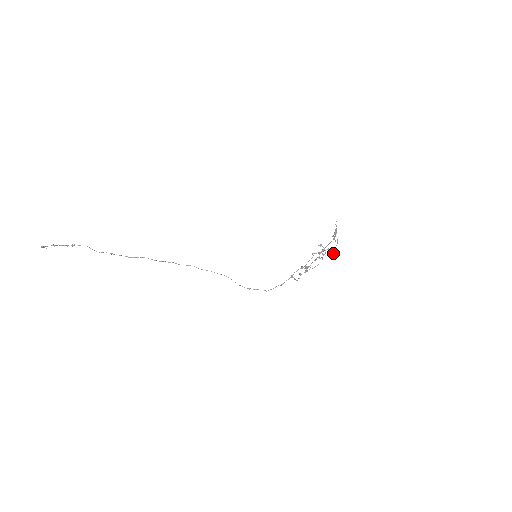
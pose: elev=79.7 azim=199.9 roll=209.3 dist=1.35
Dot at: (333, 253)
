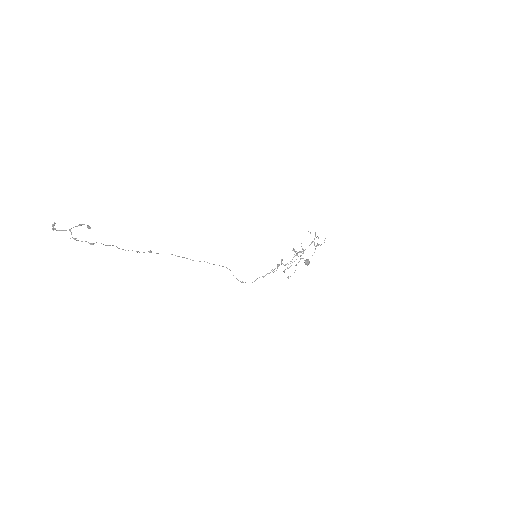
Dot at: occluded
